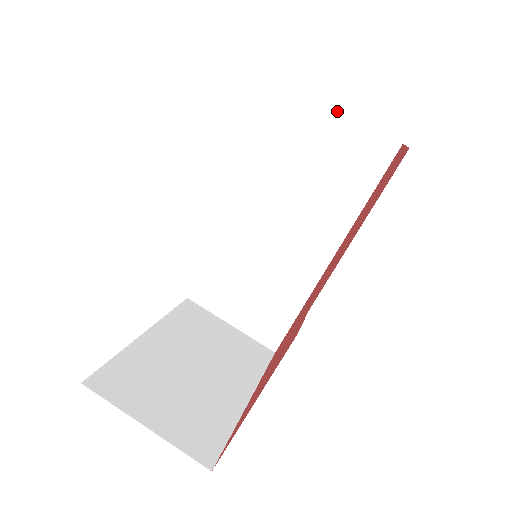
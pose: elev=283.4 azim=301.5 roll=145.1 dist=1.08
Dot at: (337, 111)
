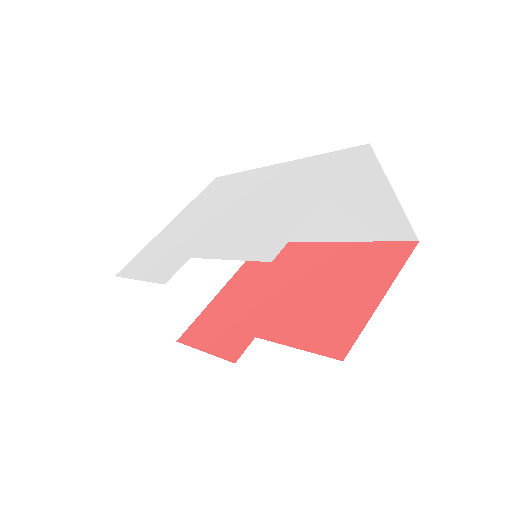
Dot at: (391, 188)
